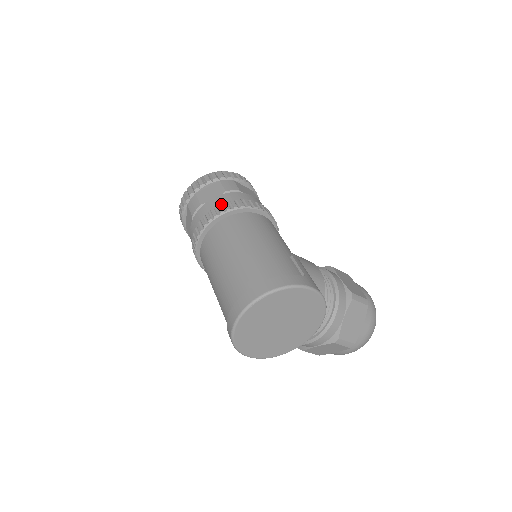
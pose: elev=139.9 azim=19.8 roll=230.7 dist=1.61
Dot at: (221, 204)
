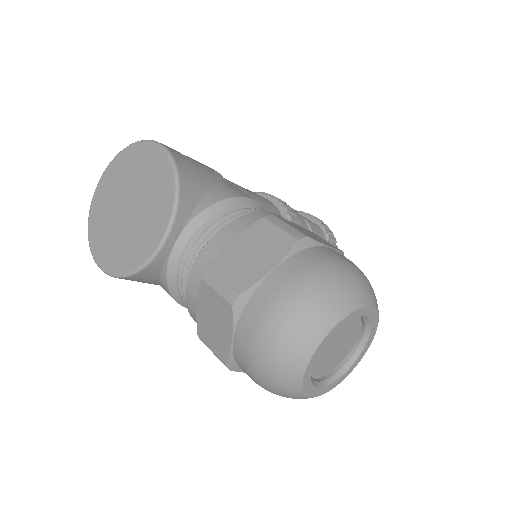
Dot at: occluded
